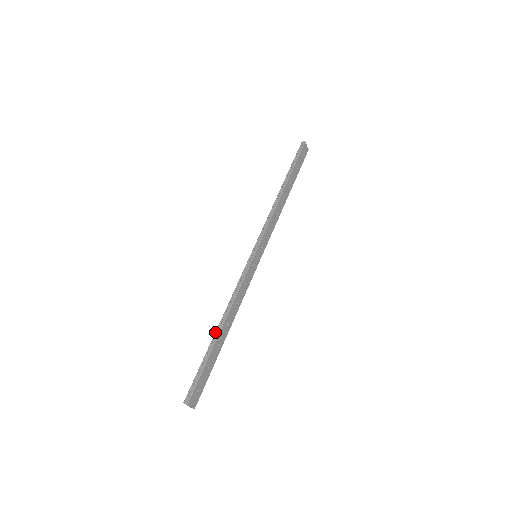
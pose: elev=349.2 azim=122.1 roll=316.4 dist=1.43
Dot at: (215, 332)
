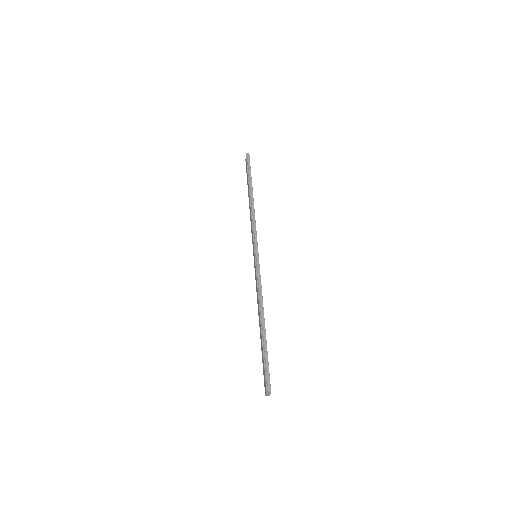
Dot at: (261, 326)
